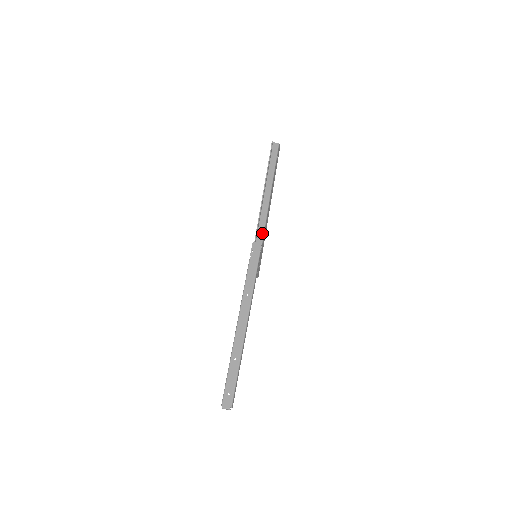
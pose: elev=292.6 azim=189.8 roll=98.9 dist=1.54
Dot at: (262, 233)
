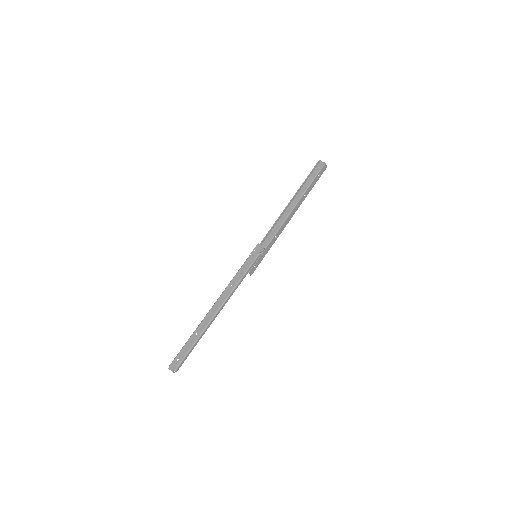
Dot at: (271, 238)
